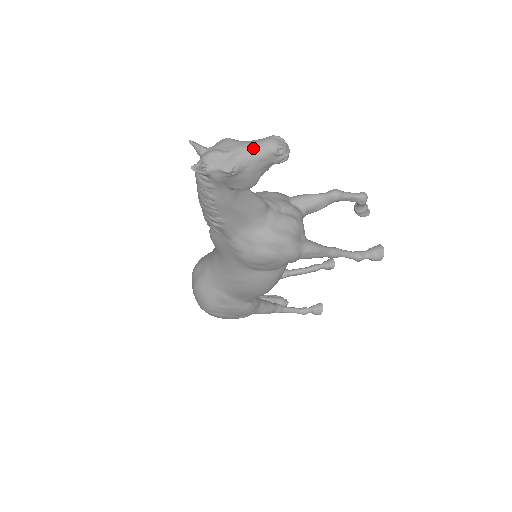
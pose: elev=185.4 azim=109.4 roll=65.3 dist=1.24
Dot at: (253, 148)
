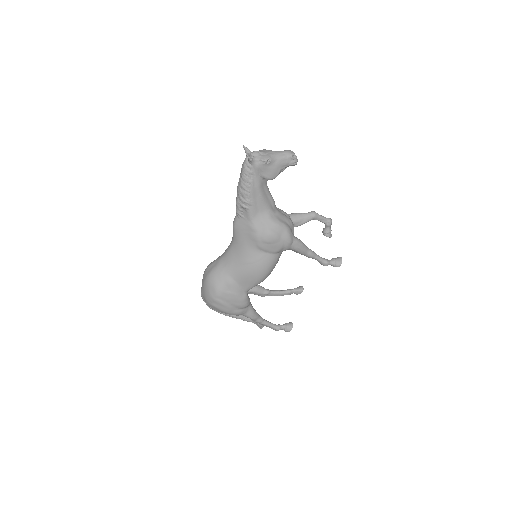
Dot at: (279, 153)
